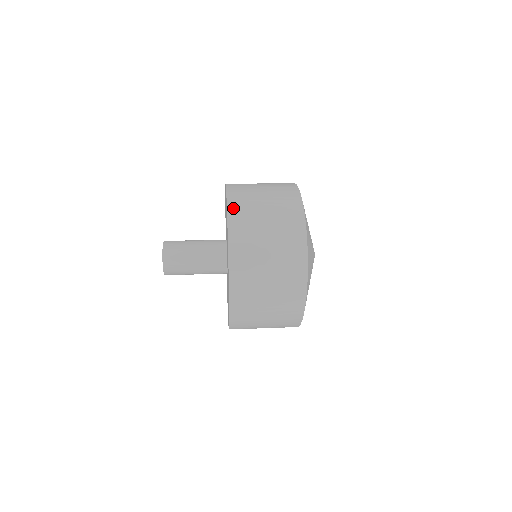
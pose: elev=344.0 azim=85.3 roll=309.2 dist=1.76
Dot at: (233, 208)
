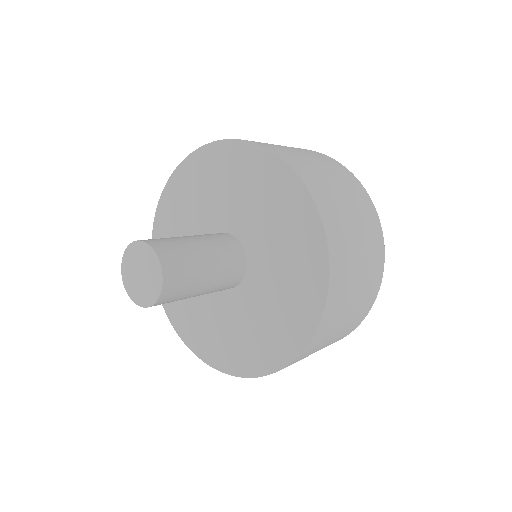
Dot at: (280, 153)
